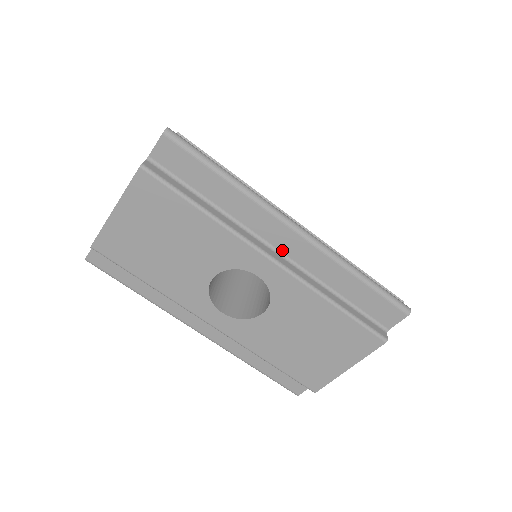
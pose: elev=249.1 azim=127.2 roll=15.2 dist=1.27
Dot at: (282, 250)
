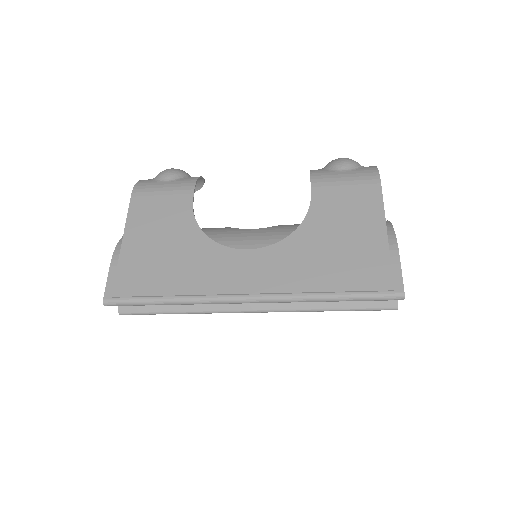
Dot at: occluded
